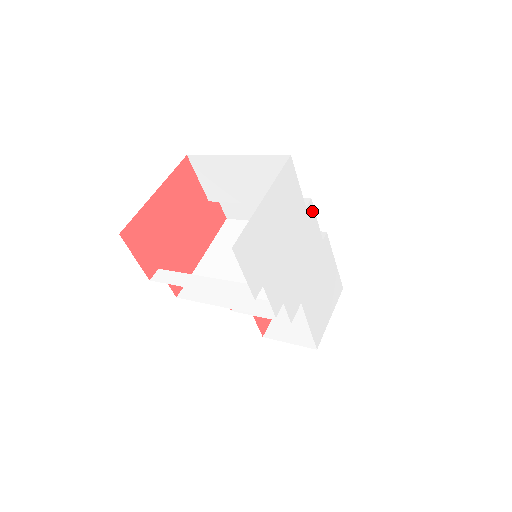
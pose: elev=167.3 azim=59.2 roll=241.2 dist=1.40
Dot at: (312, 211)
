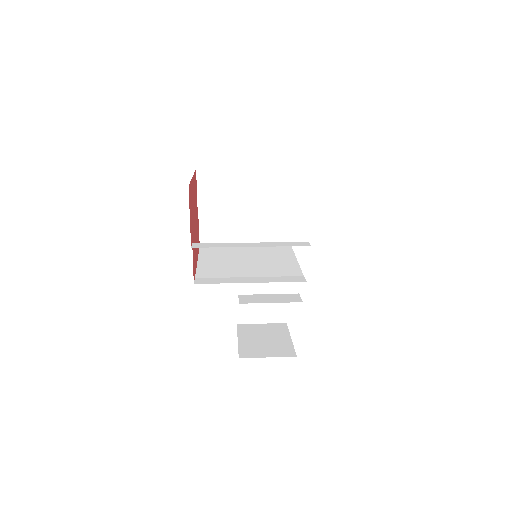
Dot at: occluded
